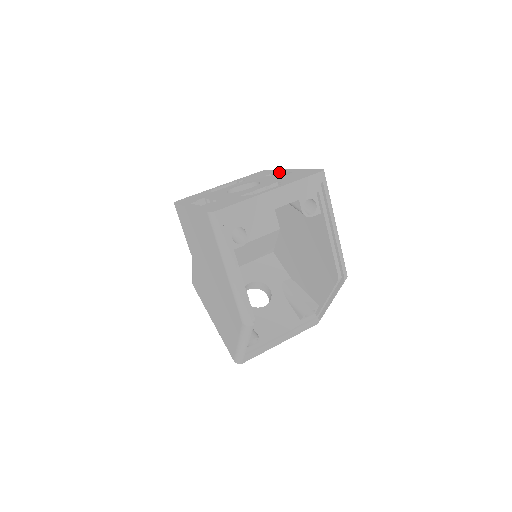
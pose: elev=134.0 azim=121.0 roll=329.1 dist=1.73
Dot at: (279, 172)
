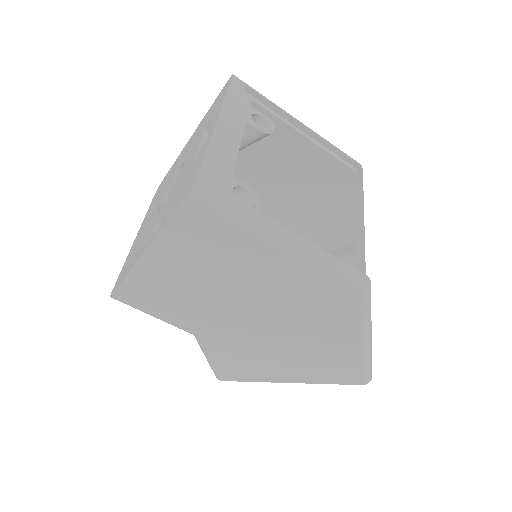
Dot at: (180, 157)
